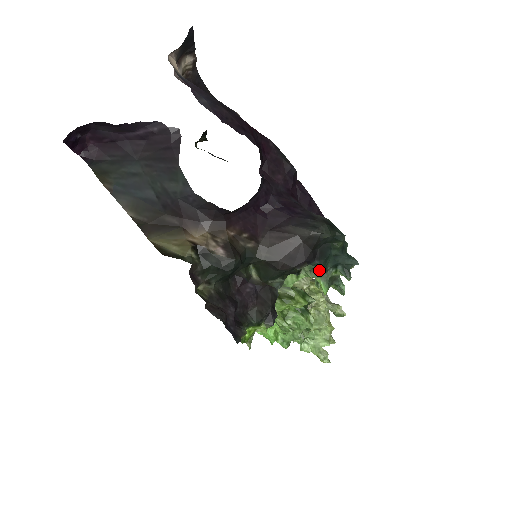
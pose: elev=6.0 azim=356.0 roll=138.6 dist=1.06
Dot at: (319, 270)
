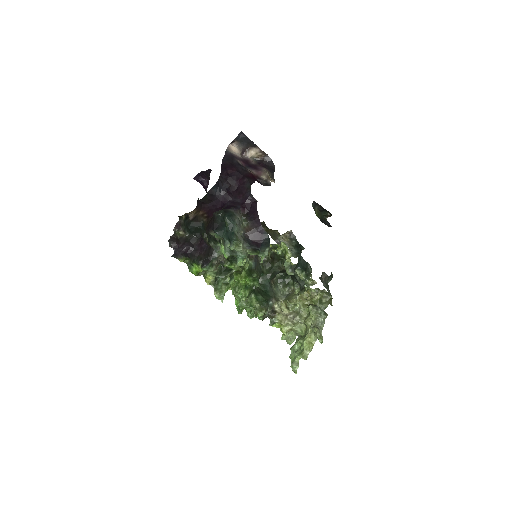
Dot at: (224, 241)
